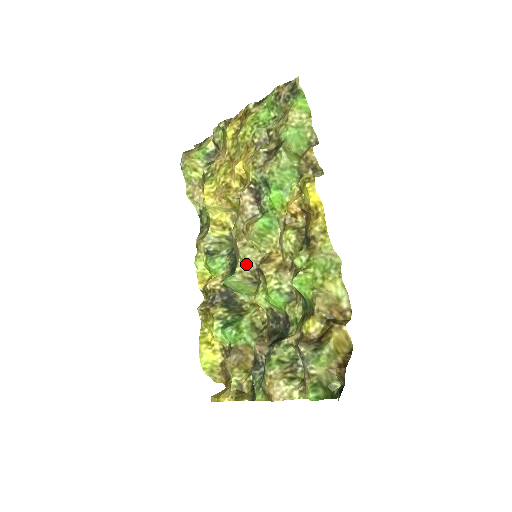
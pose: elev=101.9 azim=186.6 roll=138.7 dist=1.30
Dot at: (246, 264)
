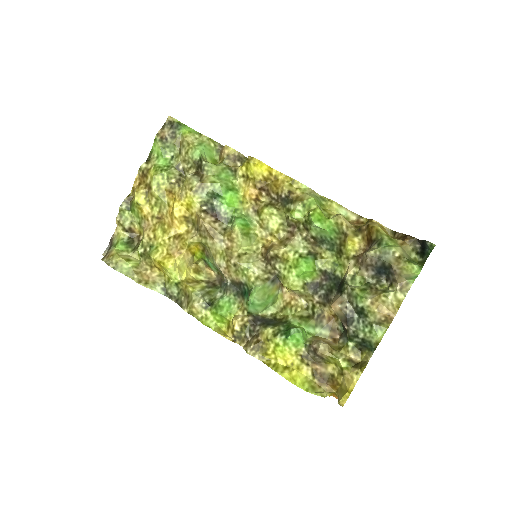
Dot at: (255, 268)
